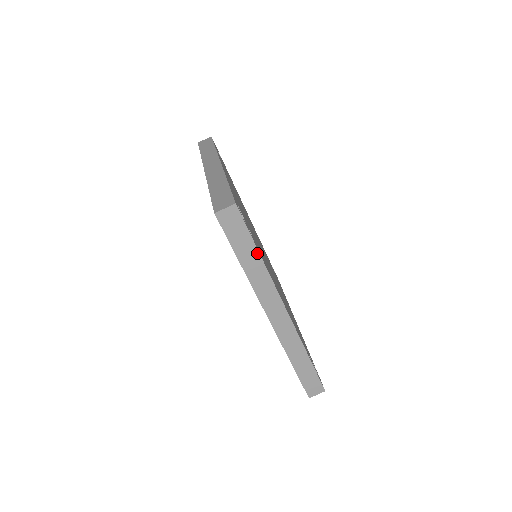
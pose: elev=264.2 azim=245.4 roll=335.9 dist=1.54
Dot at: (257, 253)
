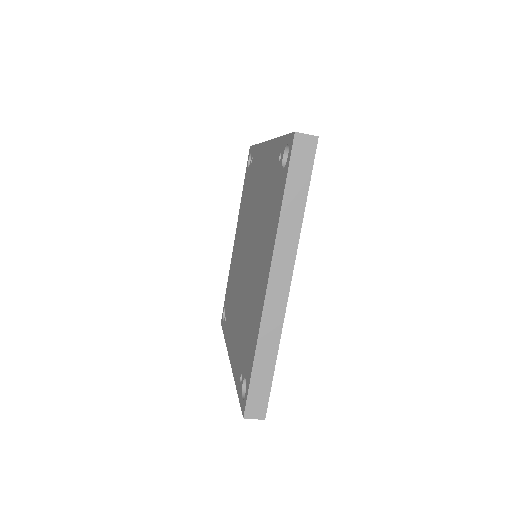
Dot at: occluded
